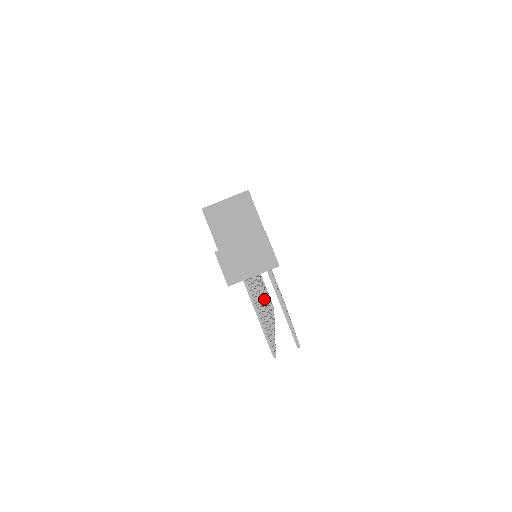
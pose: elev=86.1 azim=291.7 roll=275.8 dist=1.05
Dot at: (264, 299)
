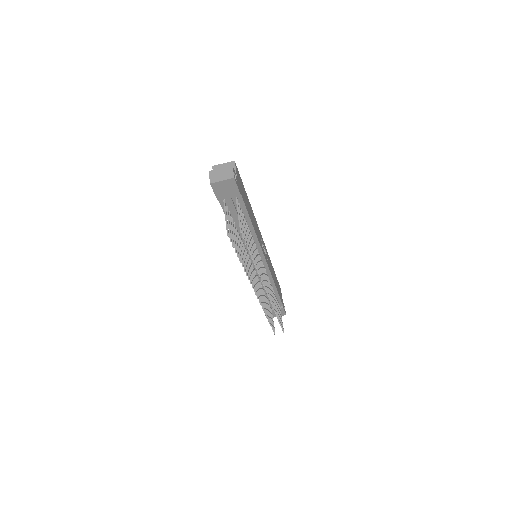
Dot at: occluded
